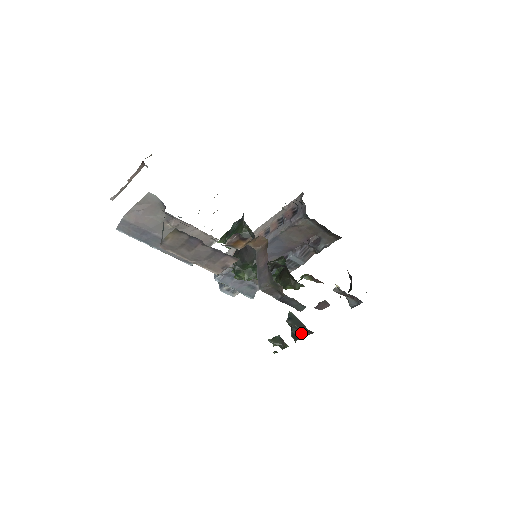
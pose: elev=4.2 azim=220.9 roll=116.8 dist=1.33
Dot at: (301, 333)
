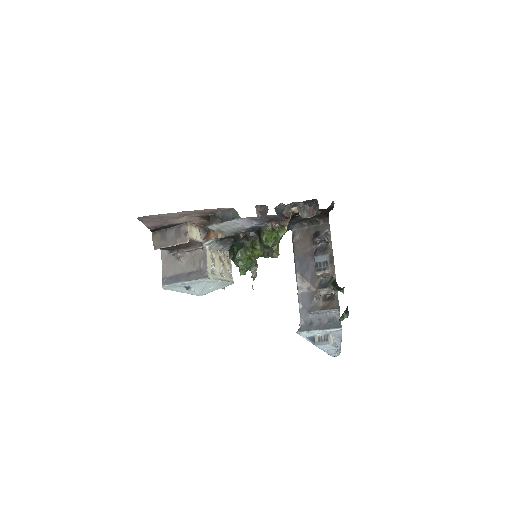
Dot at: occluded
